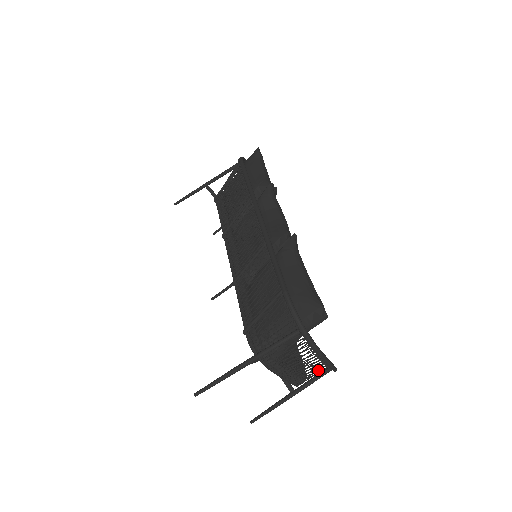
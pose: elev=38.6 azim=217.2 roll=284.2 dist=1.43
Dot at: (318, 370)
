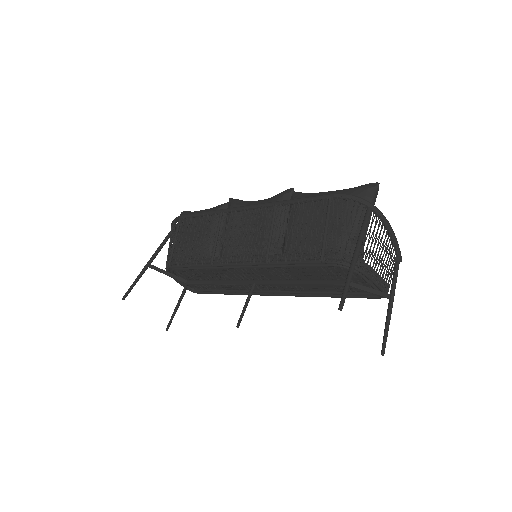
Dot at: (394, 258)
